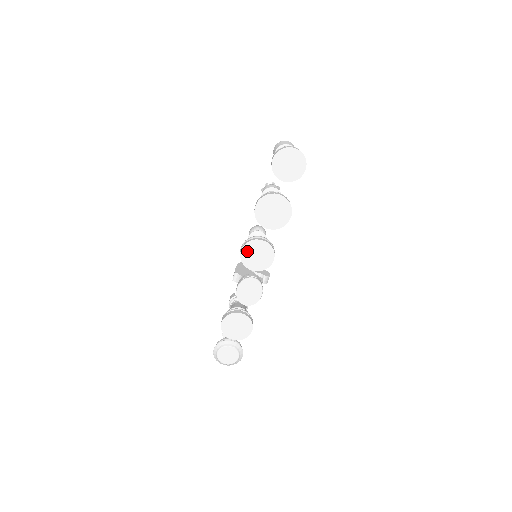
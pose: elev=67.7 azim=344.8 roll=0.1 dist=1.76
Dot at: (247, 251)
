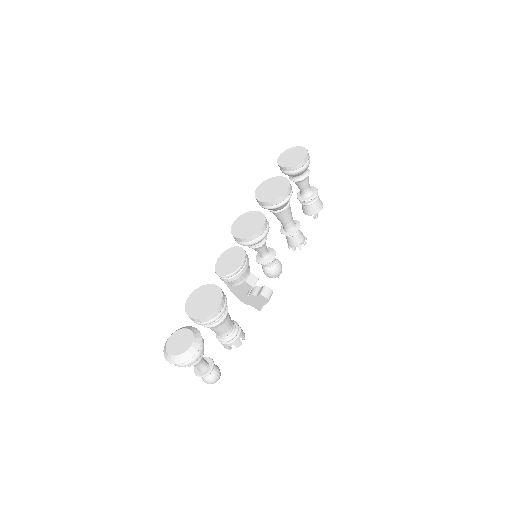
Dot at: (239, 222)
